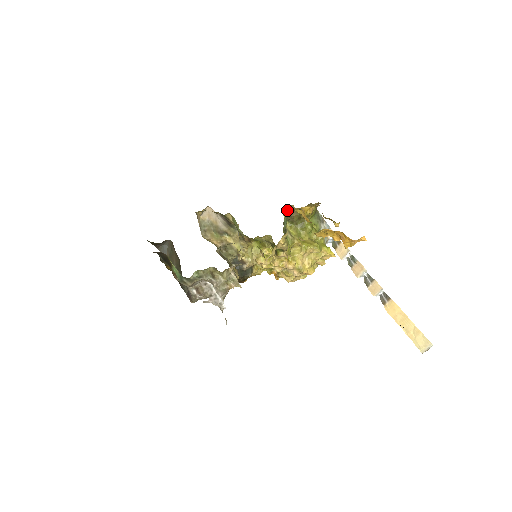
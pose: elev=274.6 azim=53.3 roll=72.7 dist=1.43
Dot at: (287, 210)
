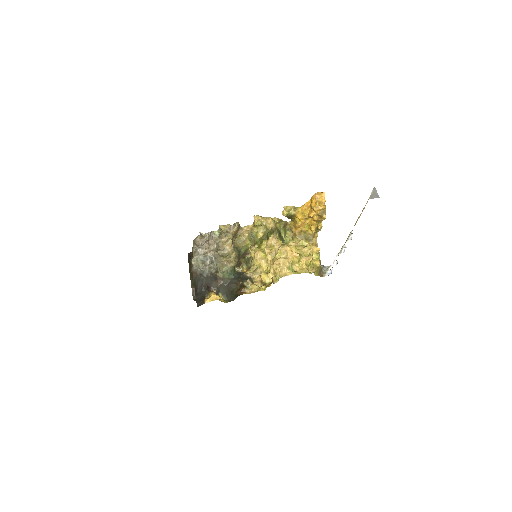
Dot at: (288, 237)
